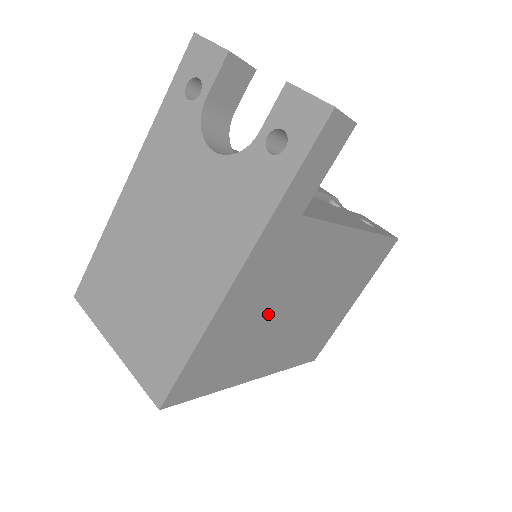
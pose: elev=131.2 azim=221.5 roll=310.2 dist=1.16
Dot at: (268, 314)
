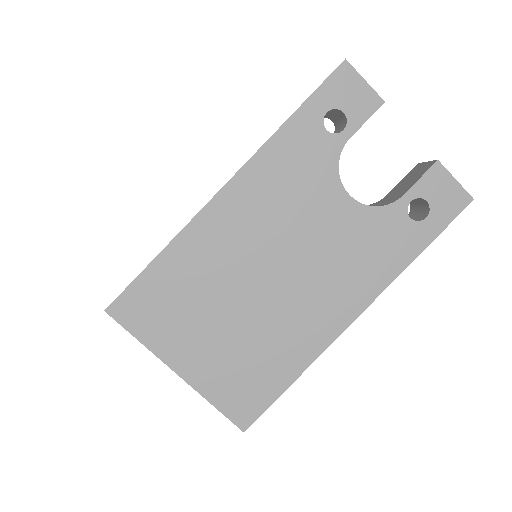
Dot at: occluded
